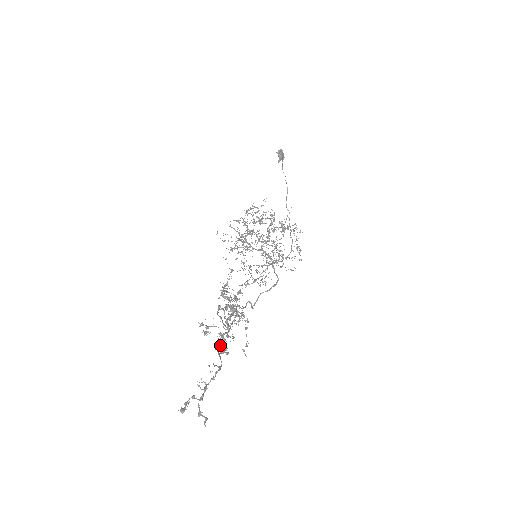
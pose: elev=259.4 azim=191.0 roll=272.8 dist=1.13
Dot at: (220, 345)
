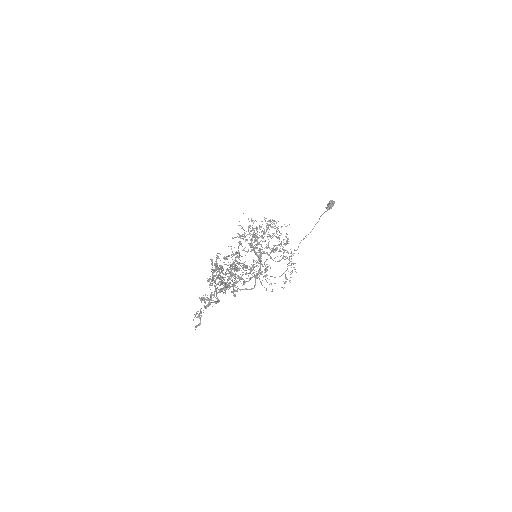
Dot at: (228, 286)
